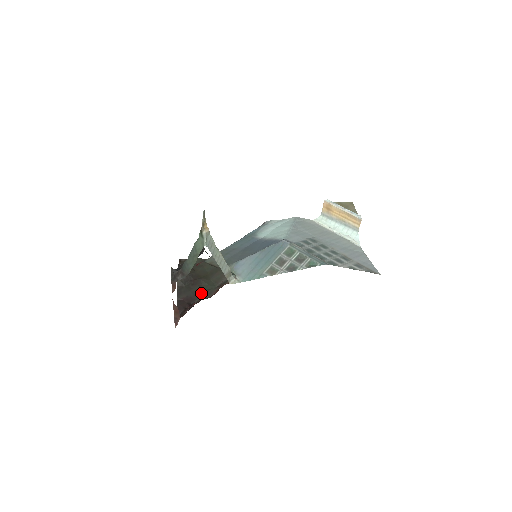
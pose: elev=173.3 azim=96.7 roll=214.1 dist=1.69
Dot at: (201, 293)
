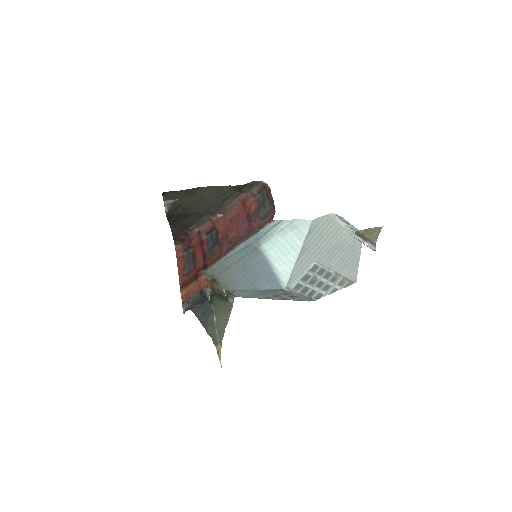
Dot at: (194, 221)
